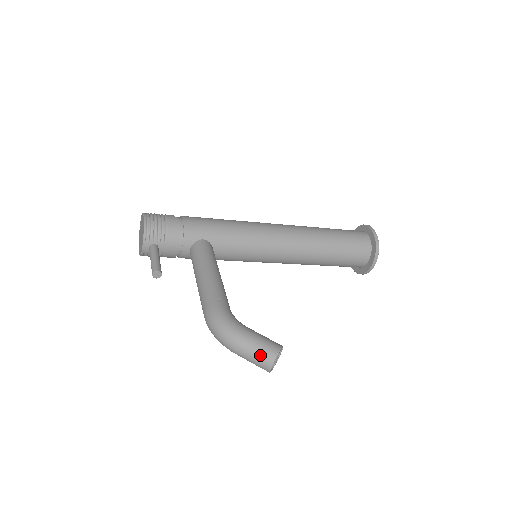
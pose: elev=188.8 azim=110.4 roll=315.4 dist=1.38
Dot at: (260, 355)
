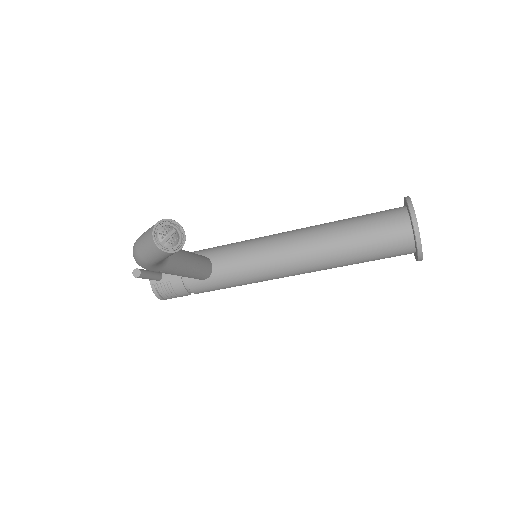
Dot at: (147, 232)
